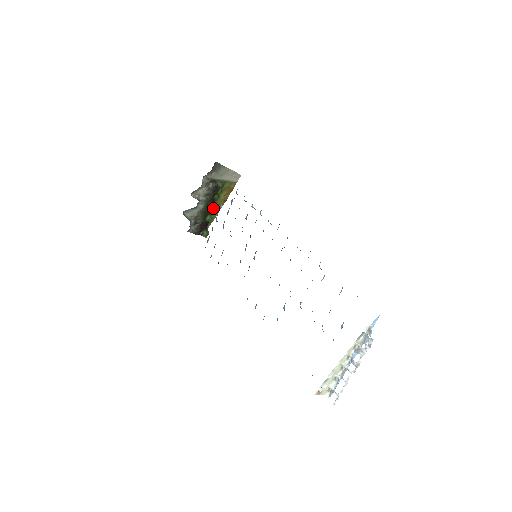
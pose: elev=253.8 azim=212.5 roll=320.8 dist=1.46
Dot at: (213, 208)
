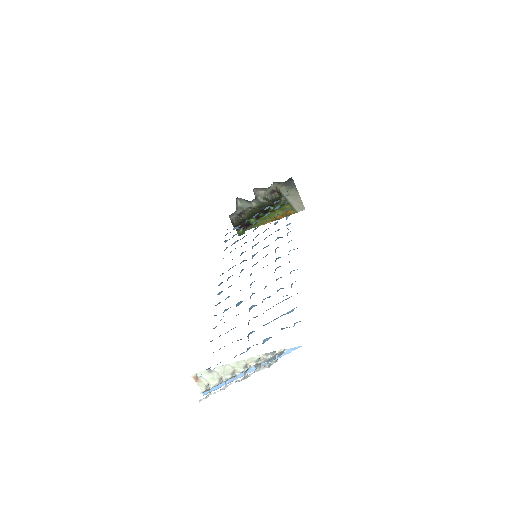
Dot at: occluded
